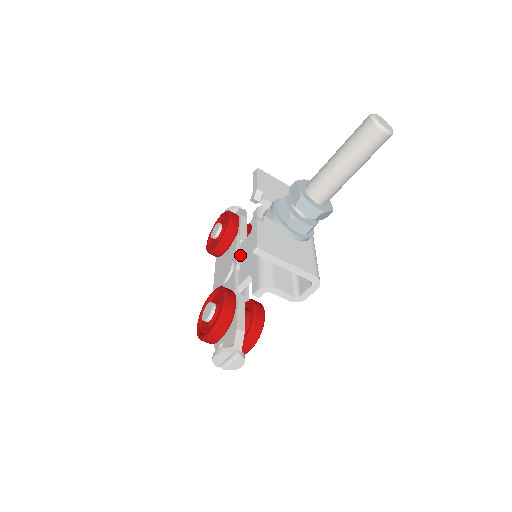
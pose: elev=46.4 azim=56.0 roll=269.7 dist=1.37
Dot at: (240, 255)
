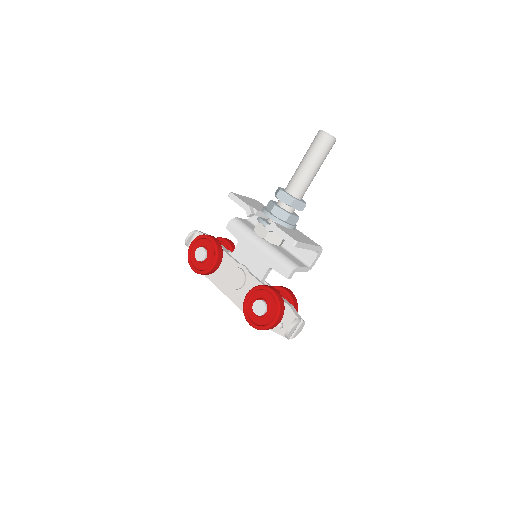
Dot at: (239, 262)
